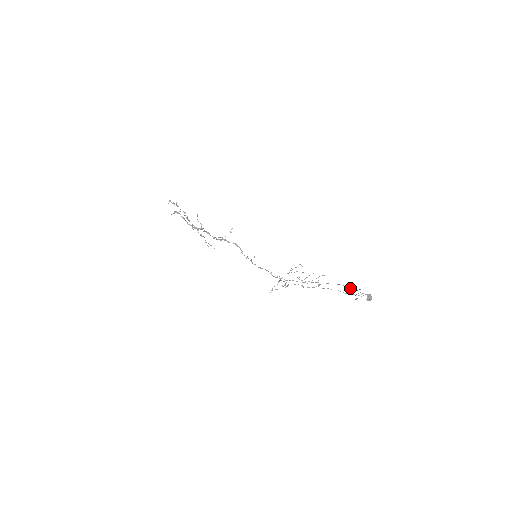
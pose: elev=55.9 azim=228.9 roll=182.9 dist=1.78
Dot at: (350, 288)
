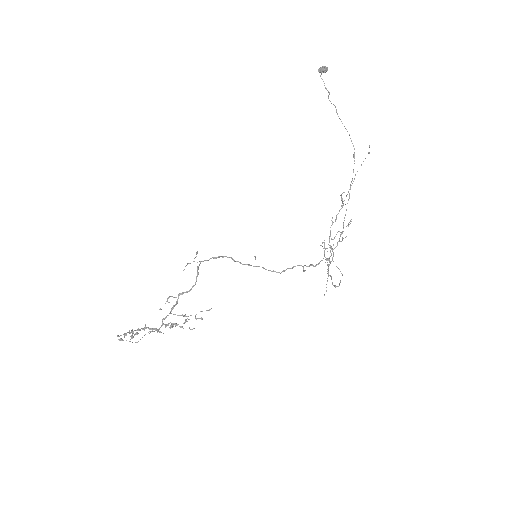
Dot at: (353, 154)
